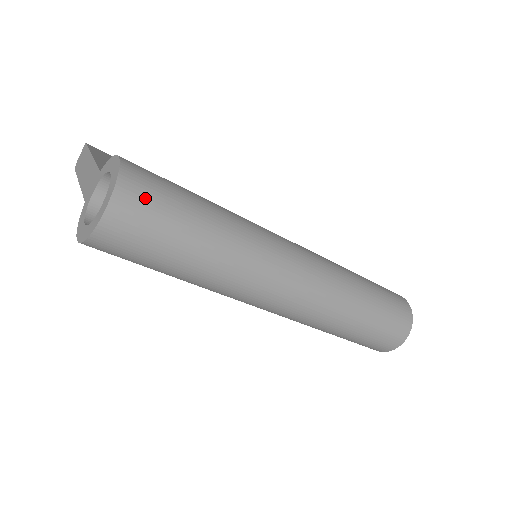
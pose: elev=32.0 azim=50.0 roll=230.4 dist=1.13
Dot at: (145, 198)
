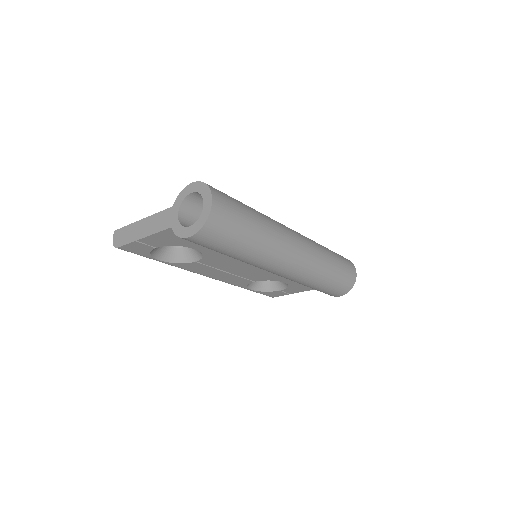
Dot at: (222, 194)
